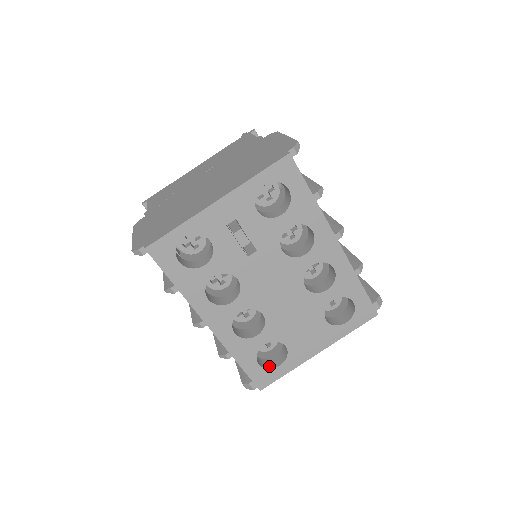
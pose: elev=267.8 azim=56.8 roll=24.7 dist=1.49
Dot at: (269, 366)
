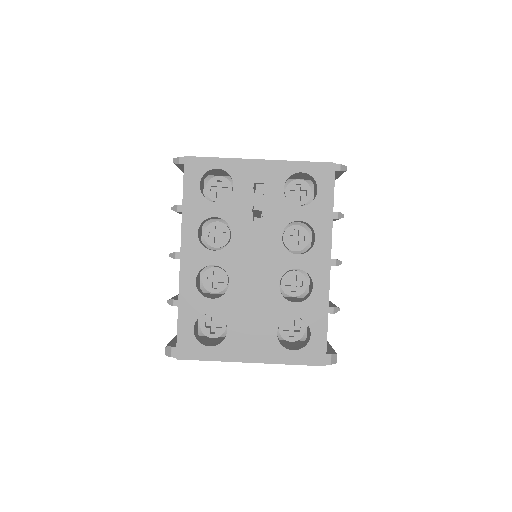
Dot at: (200, 341)
